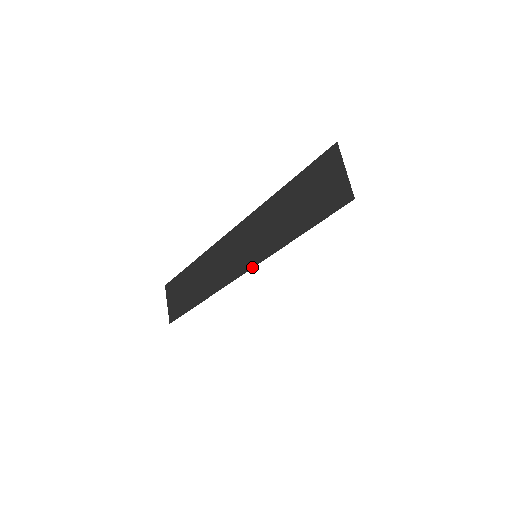
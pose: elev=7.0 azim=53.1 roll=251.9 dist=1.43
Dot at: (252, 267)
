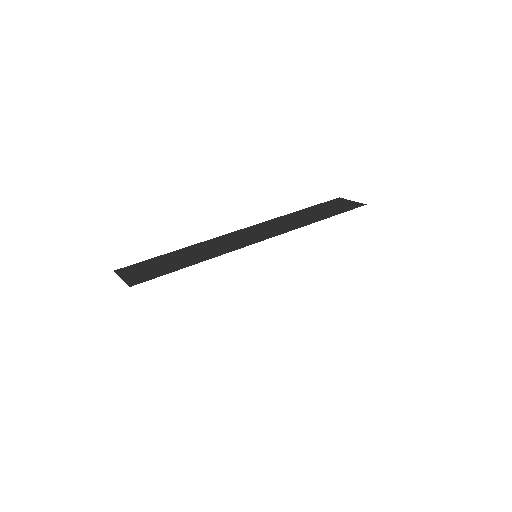
Dot at: (283, 233)
